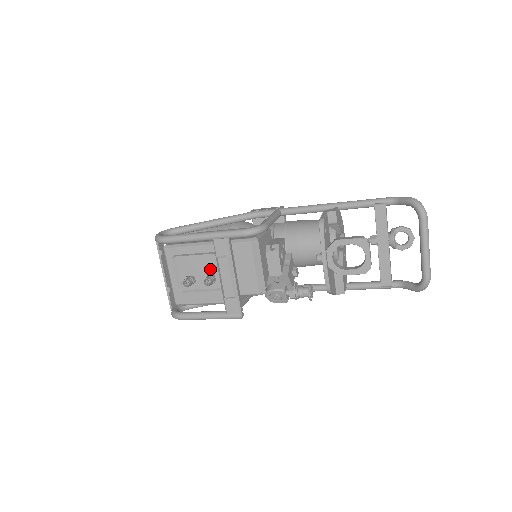
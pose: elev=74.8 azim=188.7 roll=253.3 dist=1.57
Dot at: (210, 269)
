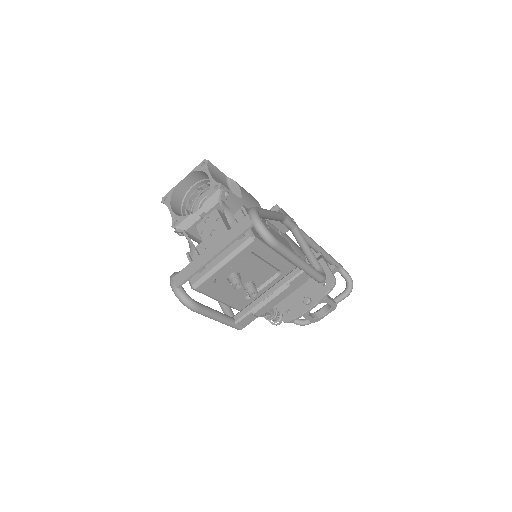
Dot at: (259, 278)
